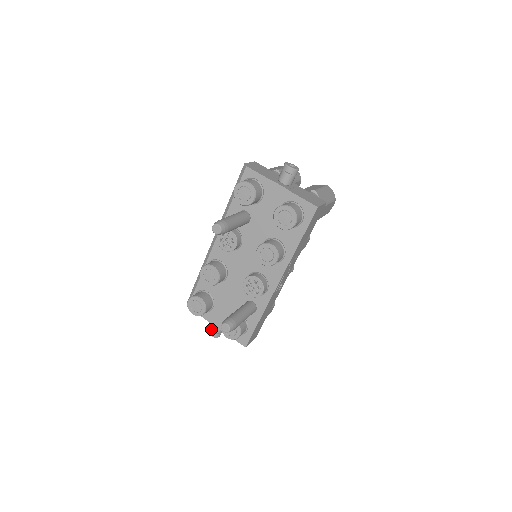
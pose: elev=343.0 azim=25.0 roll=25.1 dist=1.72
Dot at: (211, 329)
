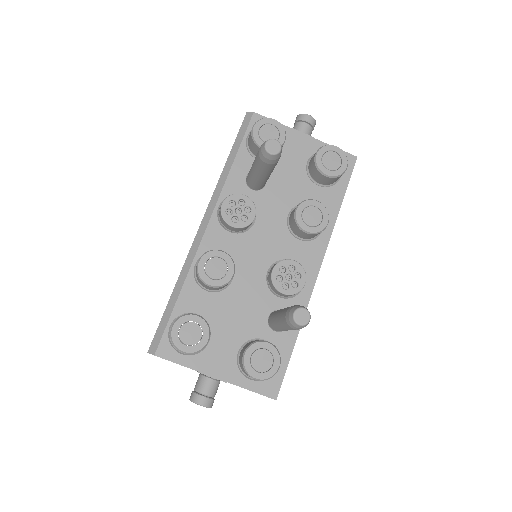
Dot at: (200, 391)
